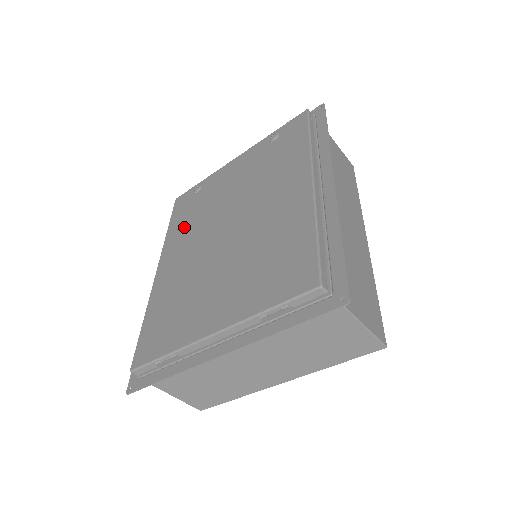
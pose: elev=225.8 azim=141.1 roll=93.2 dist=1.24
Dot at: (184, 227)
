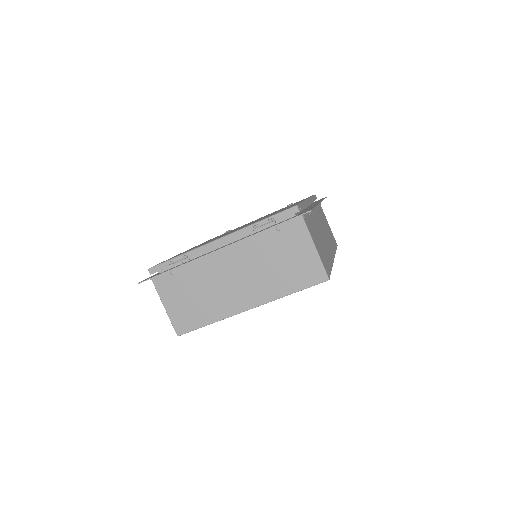
Dot at: occluded
